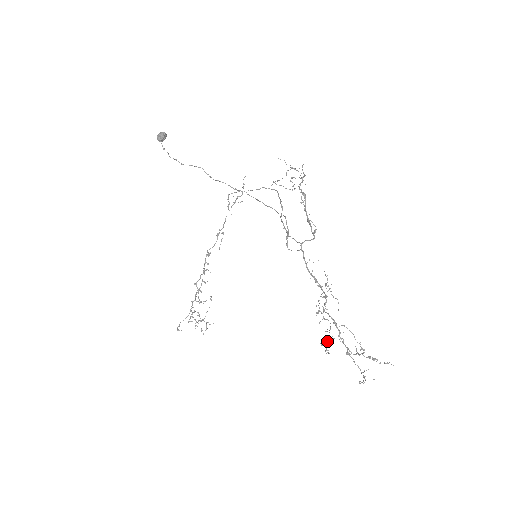
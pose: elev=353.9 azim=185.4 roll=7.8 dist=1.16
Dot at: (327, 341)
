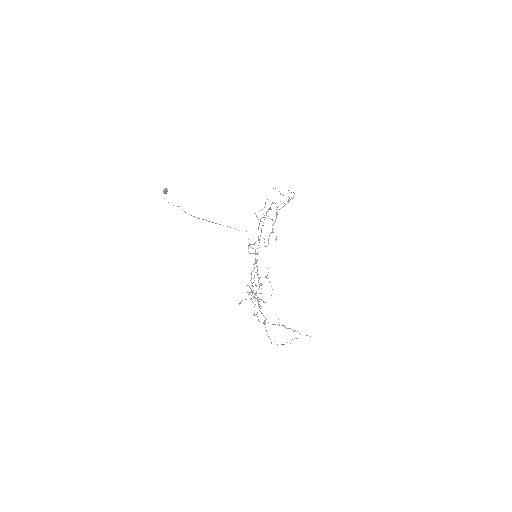
Dot at: occluded
